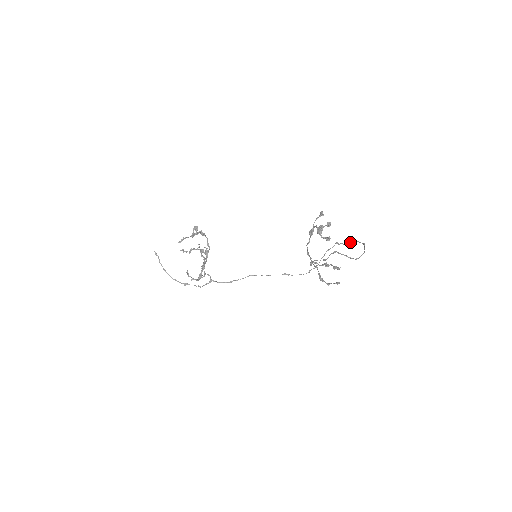
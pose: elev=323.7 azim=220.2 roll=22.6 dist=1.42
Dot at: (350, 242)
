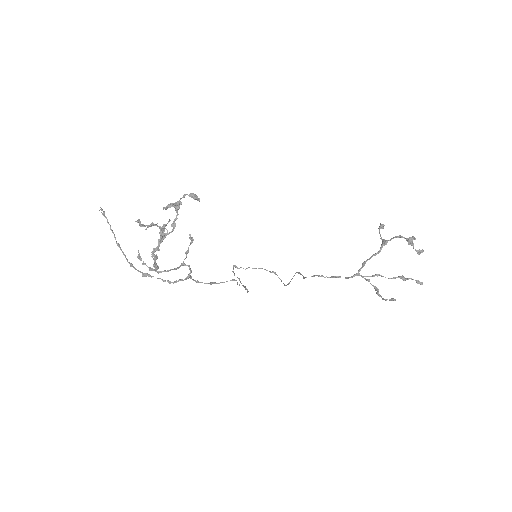
Dot at: (254, 268)
